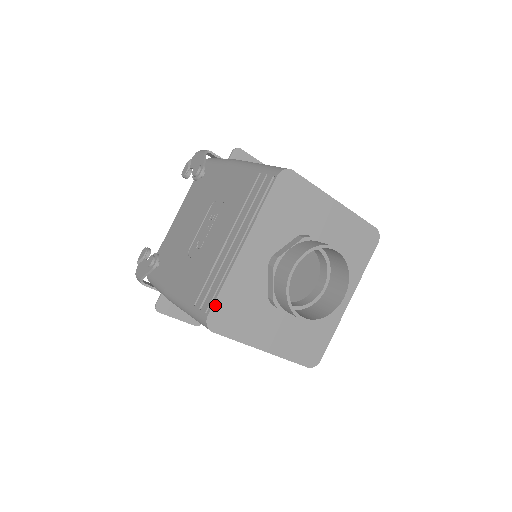
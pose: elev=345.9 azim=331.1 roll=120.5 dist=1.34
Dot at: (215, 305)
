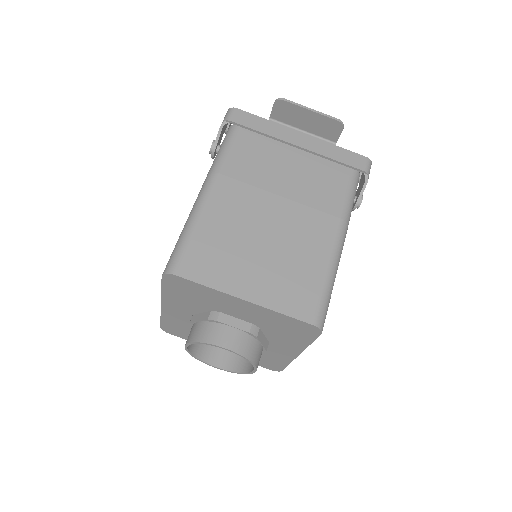
Dot at: (162, 324)
